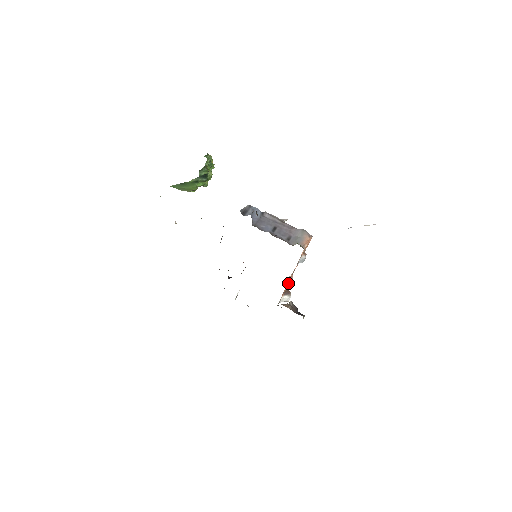
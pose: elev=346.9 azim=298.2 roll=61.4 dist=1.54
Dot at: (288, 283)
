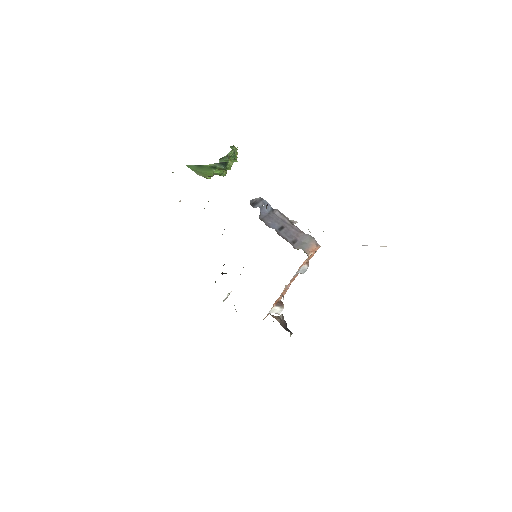
Dot at: (283, 294)
